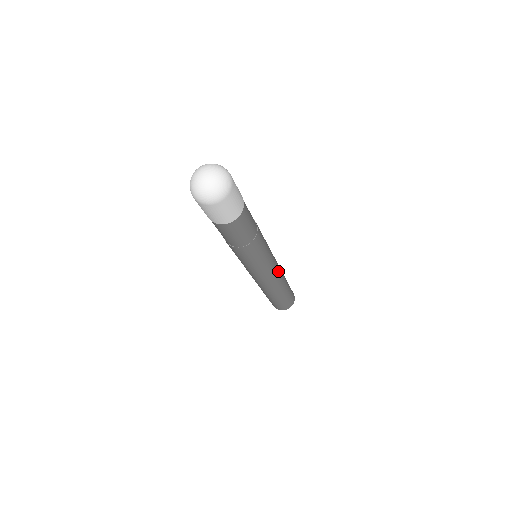
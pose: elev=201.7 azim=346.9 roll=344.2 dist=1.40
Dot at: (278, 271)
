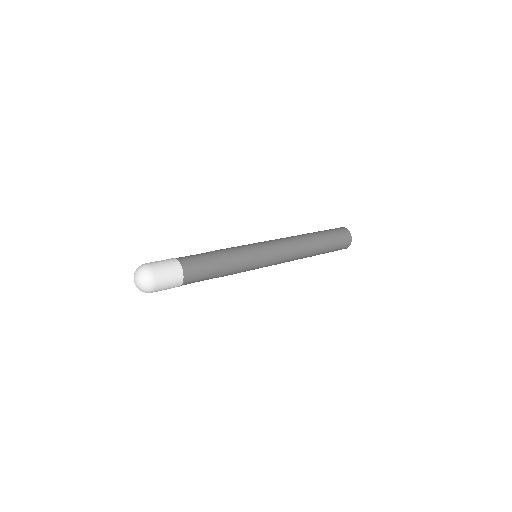
Dot at: (289, 251)
